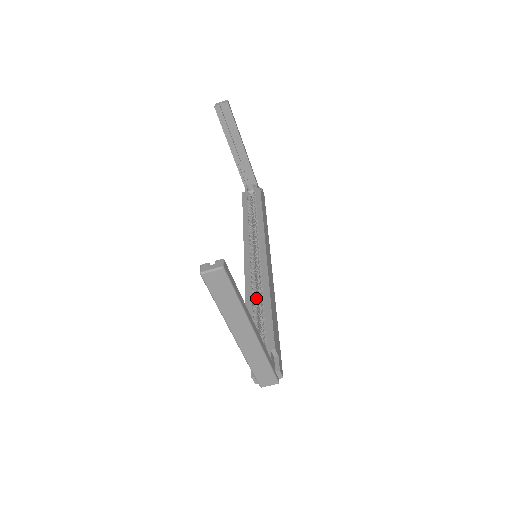
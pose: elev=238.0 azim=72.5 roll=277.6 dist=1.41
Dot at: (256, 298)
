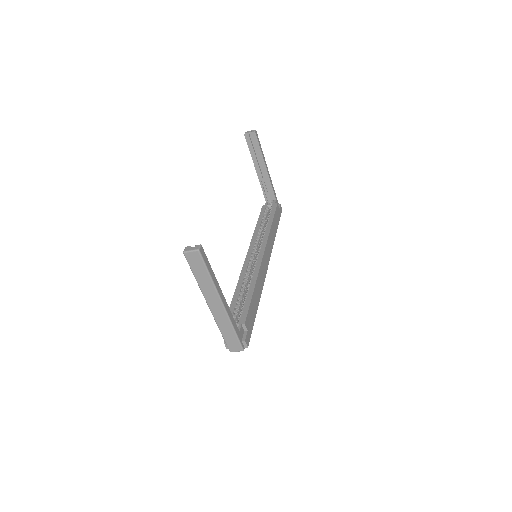
Dot at: (245, 287)
